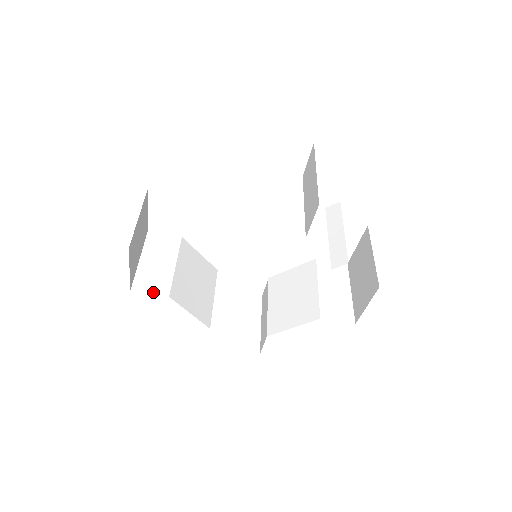
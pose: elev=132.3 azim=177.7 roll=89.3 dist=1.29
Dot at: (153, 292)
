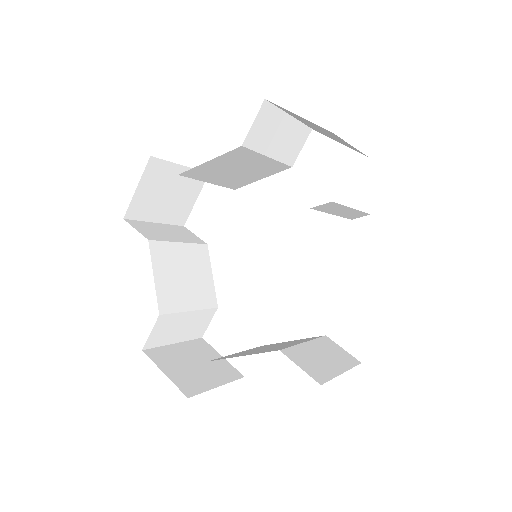
Dot at: (140, 231)
